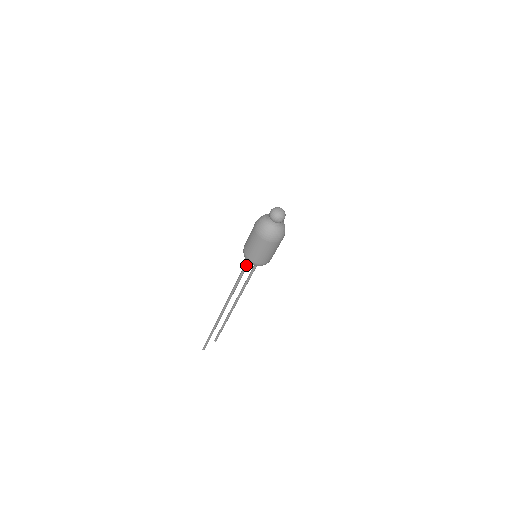
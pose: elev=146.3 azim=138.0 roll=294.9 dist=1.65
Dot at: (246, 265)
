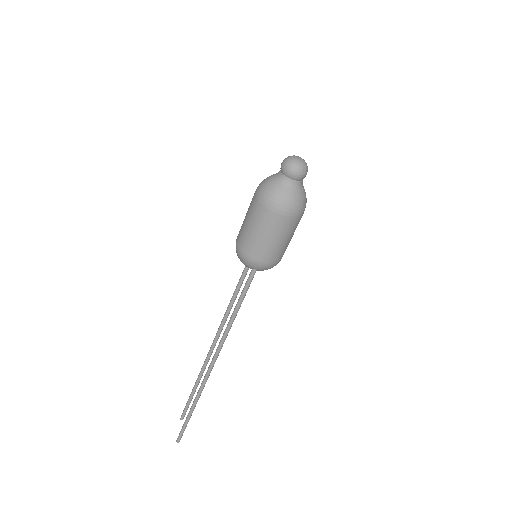
Dot at: (252, 276)
